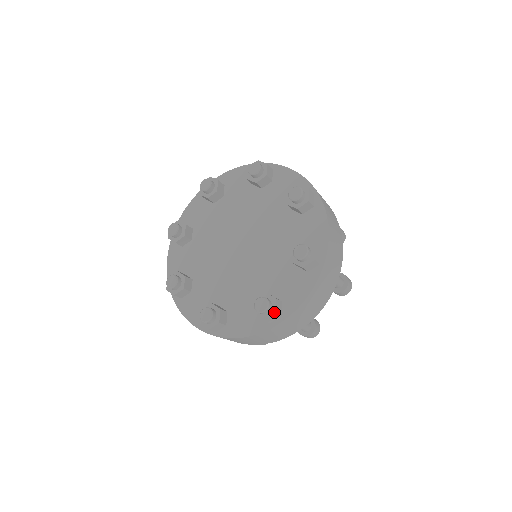
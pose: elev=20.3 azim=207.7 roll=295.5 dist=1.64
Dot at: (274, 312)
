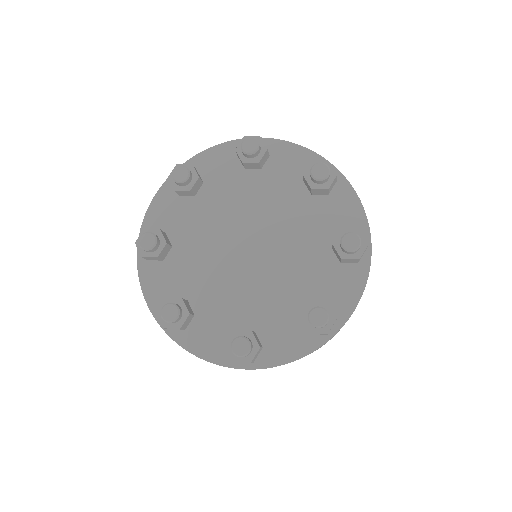
Dot at: (250, 361)
